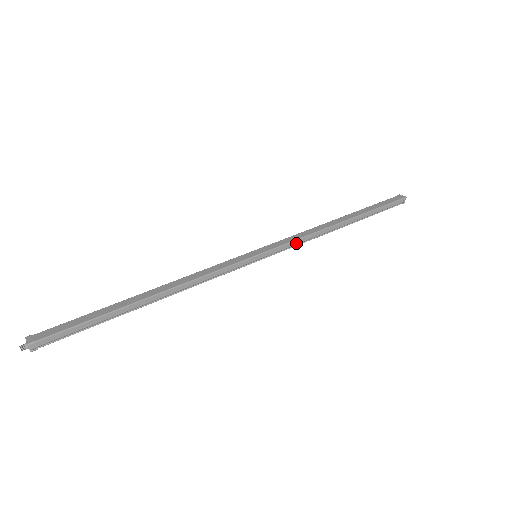
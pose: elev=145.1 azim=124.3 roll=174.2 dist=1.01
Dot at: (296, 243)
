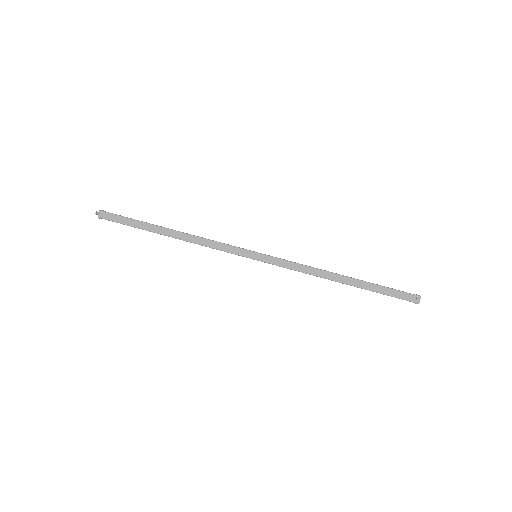
Dot at: (290, 269)
